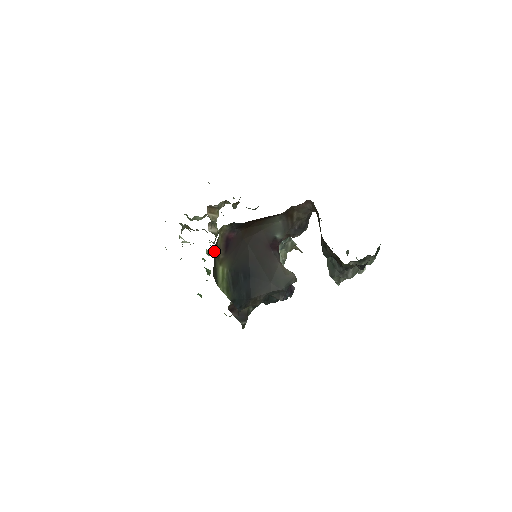
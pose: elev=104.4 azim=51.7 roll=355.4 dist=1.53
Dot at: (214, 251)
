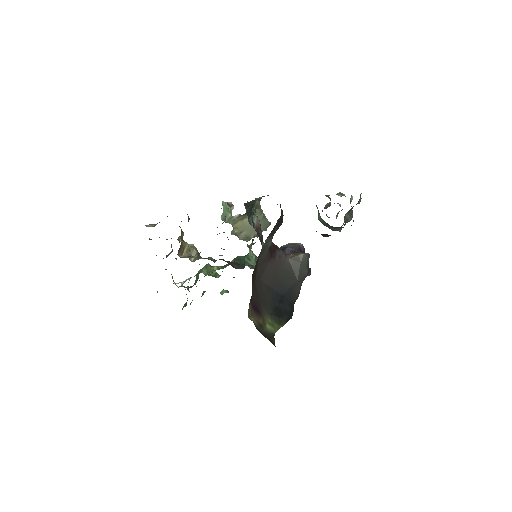
Dot at: occluded
